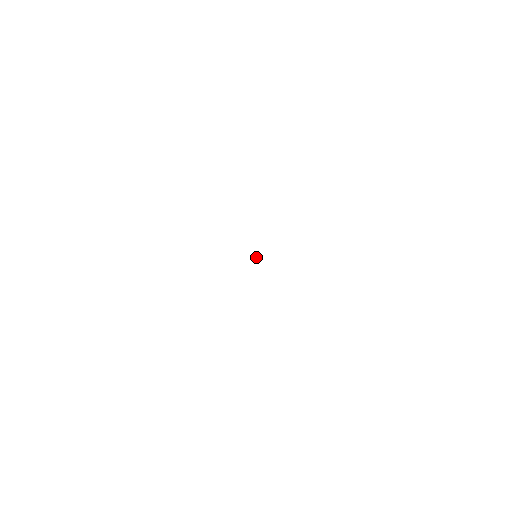
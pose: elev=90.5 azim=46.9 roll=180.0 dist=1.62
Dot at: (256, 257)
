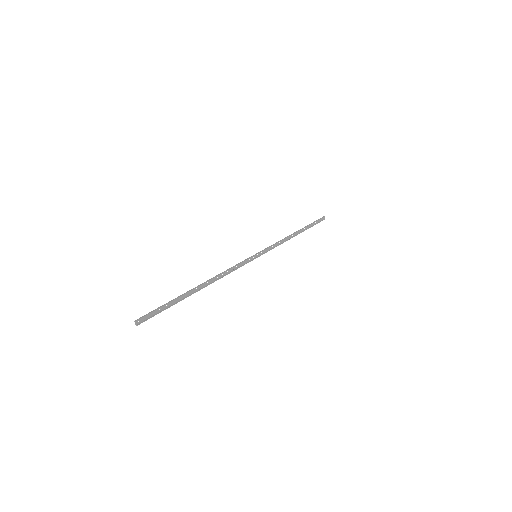
Dot at: (279, 244)
